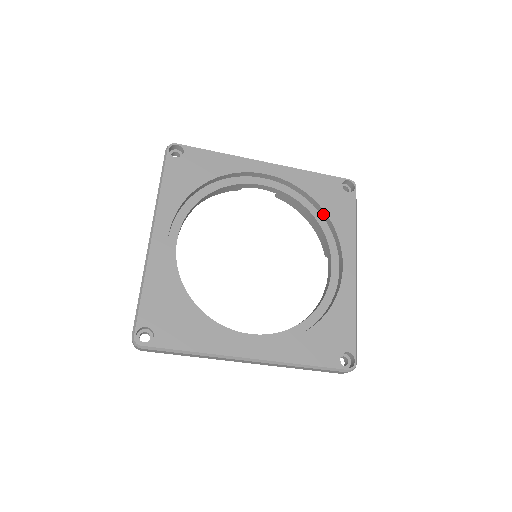
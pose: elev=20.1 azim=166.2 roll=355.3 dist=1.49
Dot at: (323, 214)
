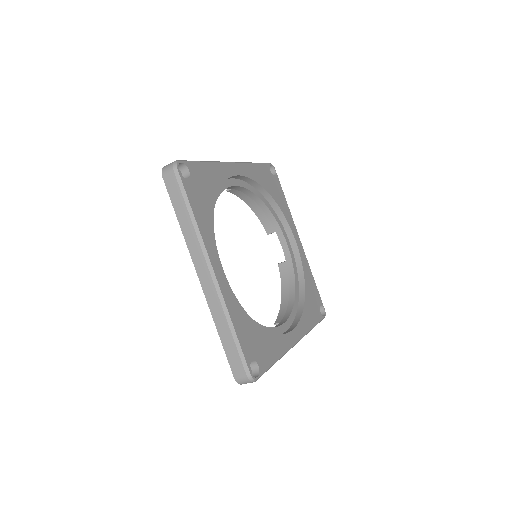
Dot at: (301, 299)
